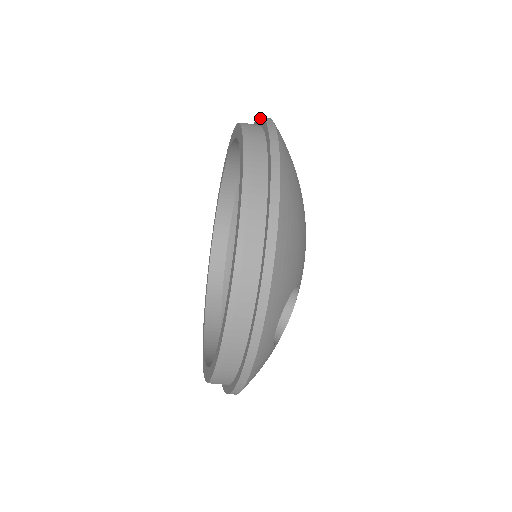
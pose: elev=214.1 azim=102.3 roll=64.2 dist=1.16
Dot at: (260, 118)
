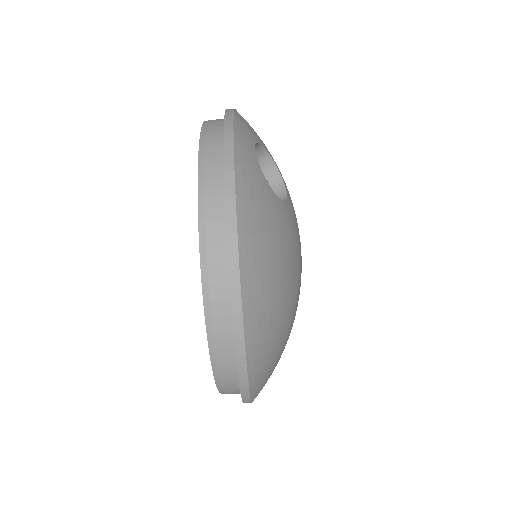
Dot at: occluded
